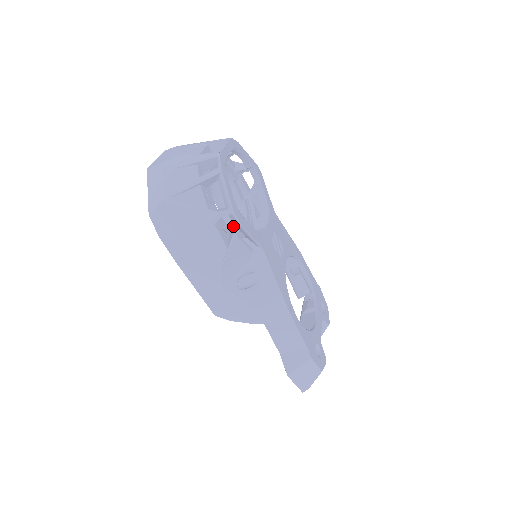
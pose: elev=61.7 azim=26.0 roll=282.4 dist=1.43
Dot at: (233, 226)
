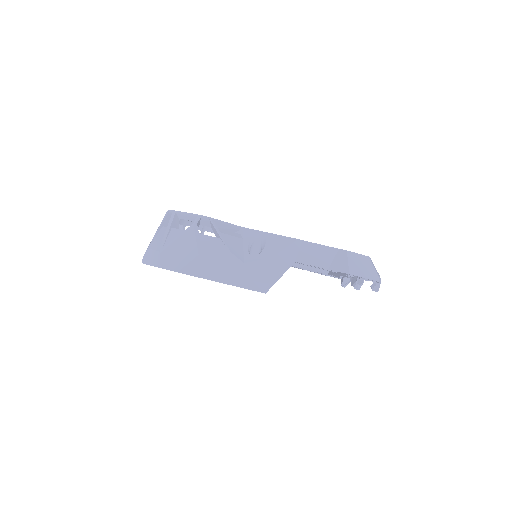
Dot at: (212, 229)
